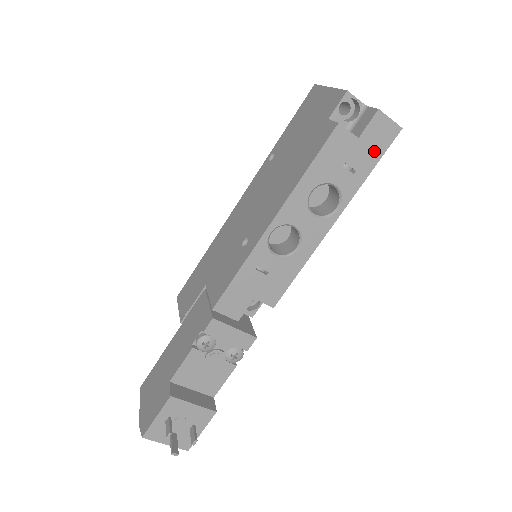
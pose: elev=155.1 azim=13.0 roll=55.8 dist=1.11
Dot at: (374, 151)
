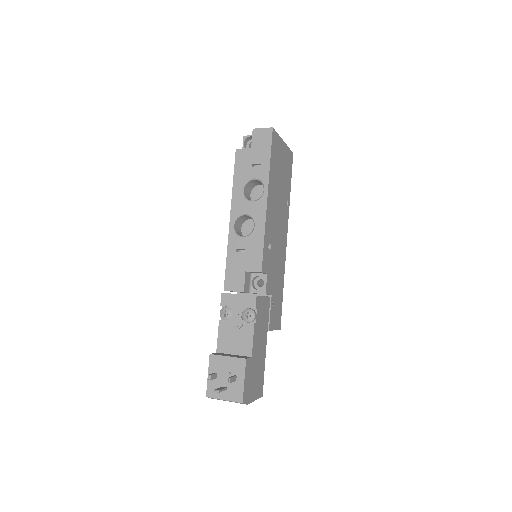
Dot at: (264, 148)
